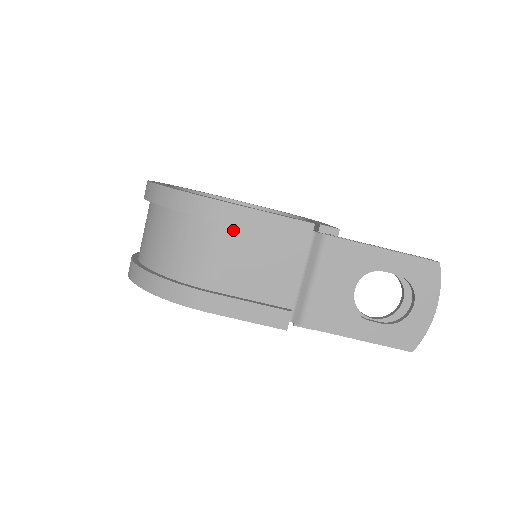
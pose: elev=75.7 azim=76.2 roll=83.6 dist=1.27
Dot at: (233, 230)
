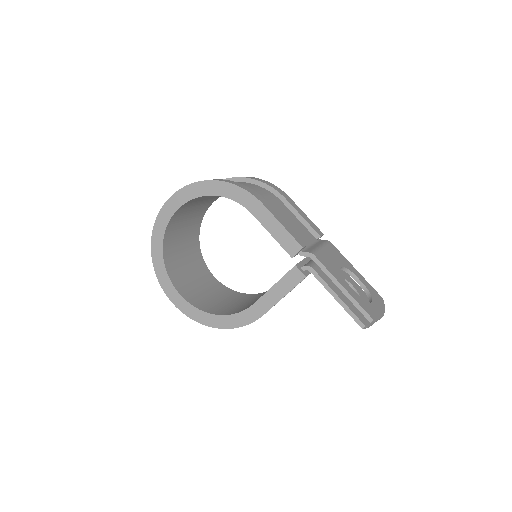
Dot at: (282, 203)
